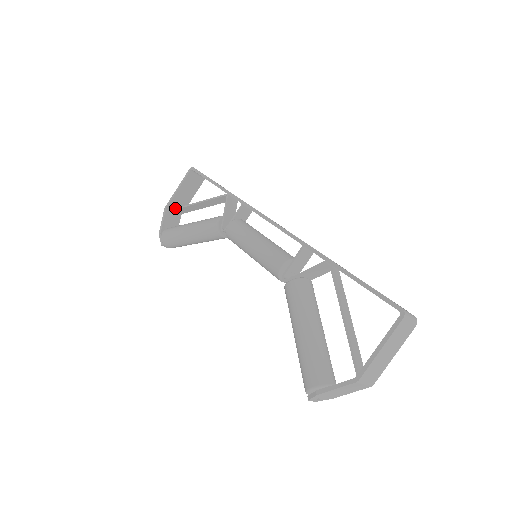
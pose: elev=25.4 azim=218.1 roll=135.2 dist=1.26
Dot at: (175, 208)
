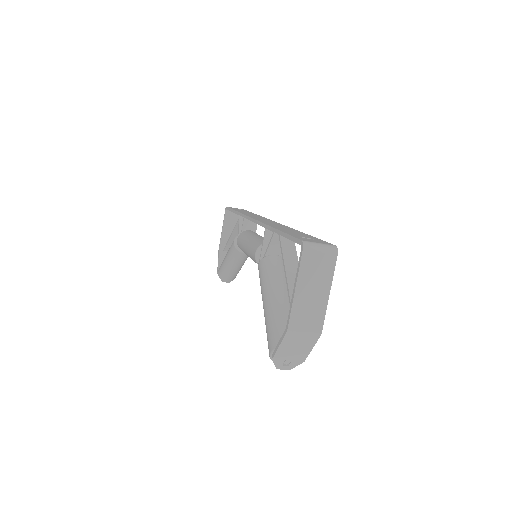
Dot at: (225, 246)
